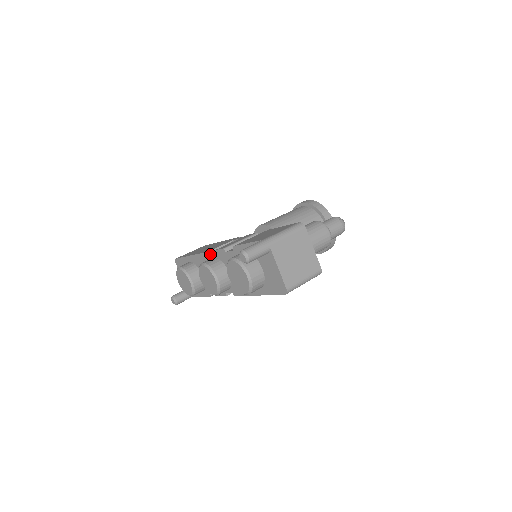
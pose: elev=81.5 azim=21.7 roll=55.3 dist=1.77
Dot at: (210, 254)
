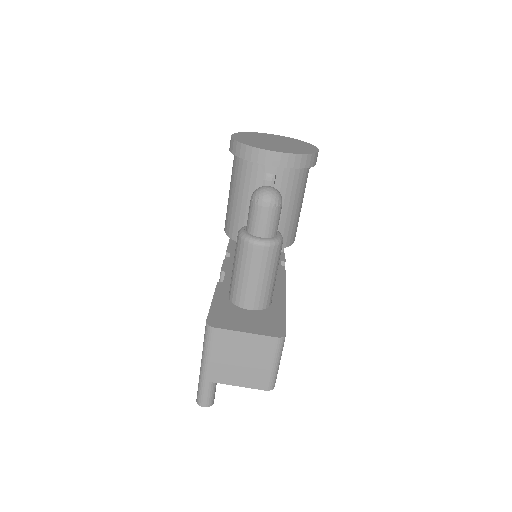
Dot at: occluded
